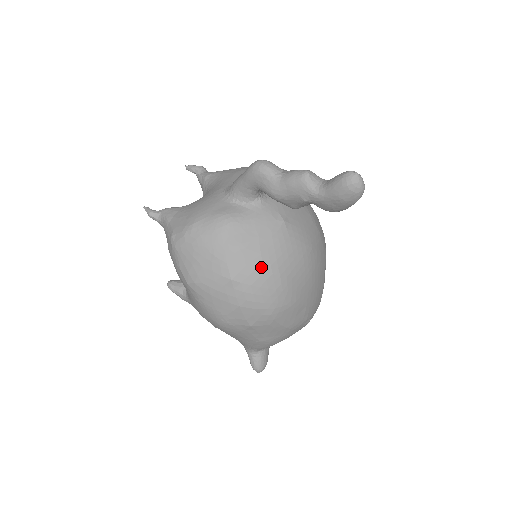
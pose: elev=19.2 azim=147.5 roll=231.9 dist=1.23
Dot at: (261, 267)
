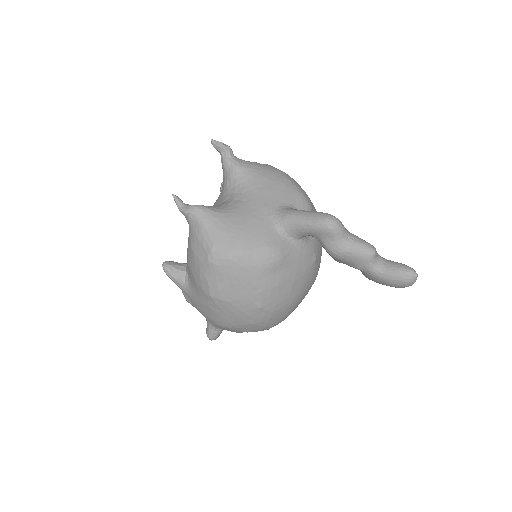
Dot at: (287, 299)
